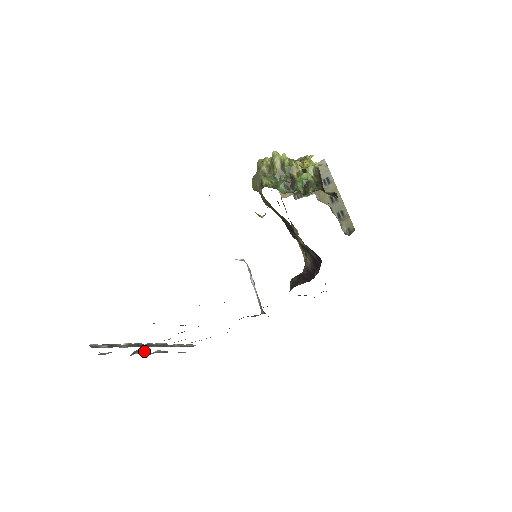
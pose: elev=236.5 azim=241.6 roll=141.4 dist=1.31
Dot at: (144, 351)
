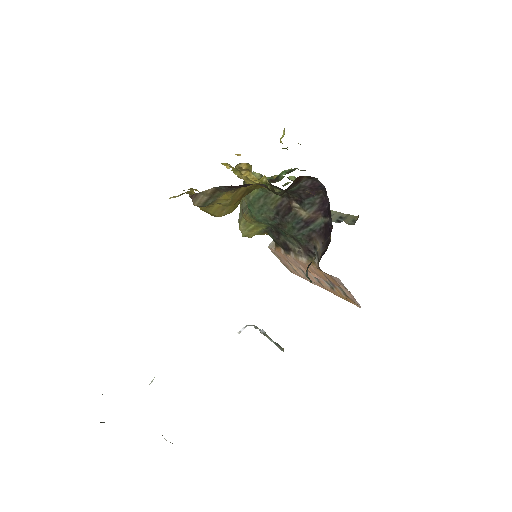
Dot at: occluded
